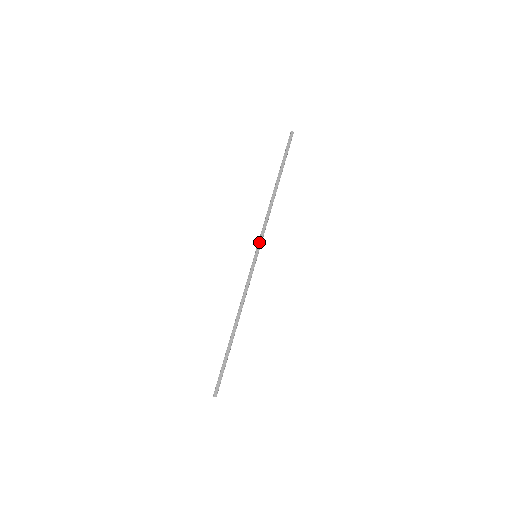
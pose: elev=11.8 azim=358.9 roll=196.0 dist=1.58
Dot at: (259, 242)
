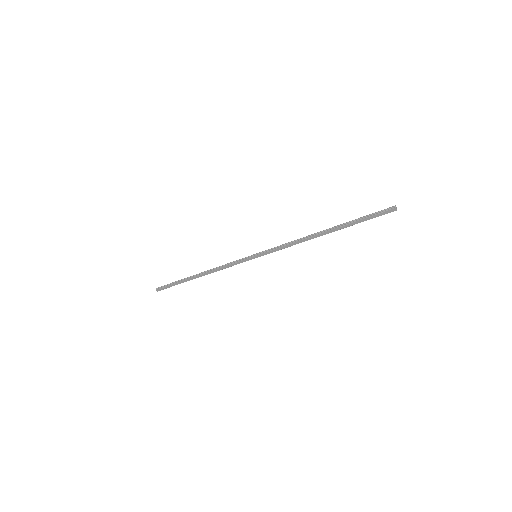
Dot at: (267, 252)
